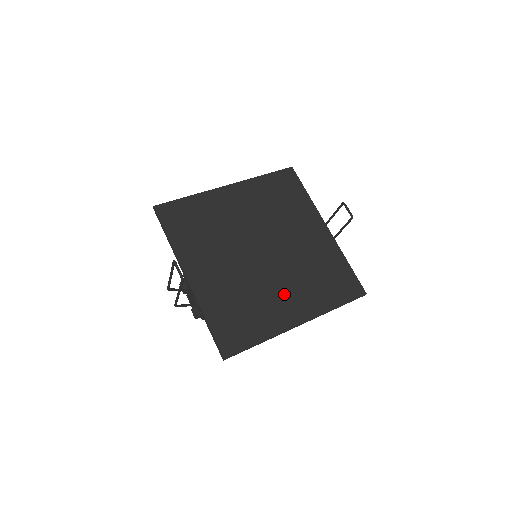
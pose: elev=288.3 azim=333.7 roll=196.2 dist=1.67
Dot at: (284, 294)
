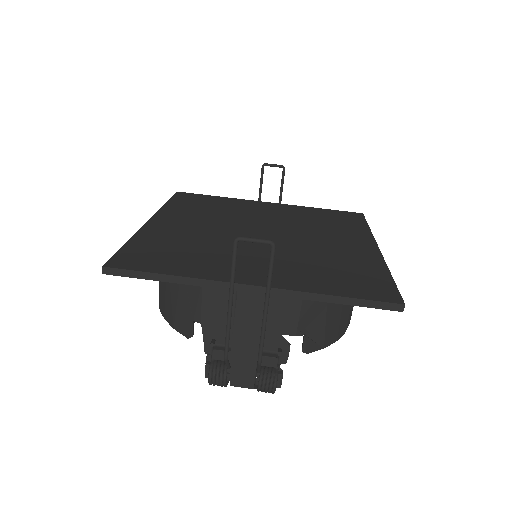
Dot at: (332, 243)
